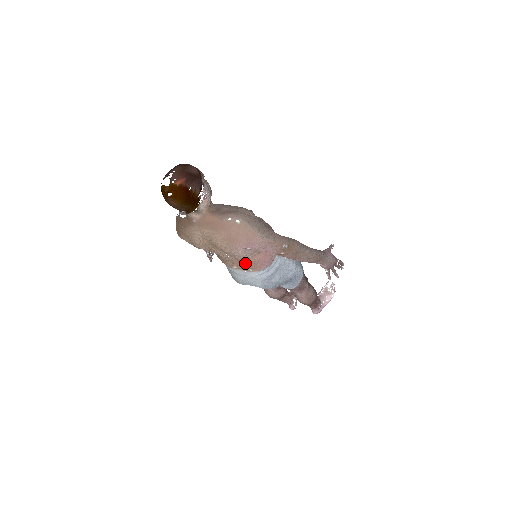
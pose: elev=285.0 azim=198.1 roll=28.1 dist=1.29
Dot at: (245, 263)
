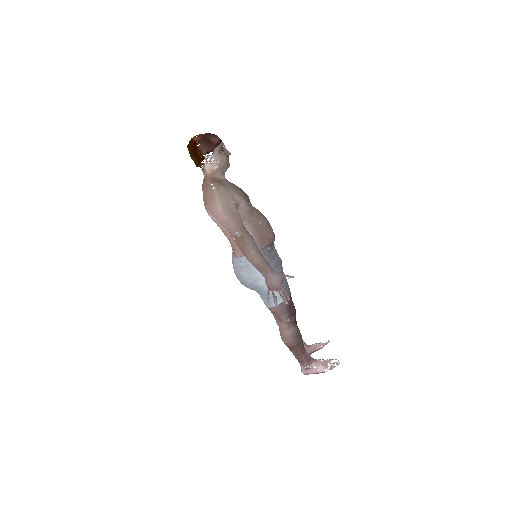
Dot at: occluded
